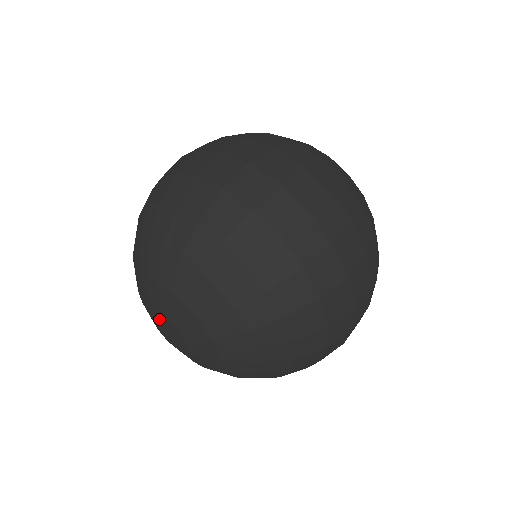
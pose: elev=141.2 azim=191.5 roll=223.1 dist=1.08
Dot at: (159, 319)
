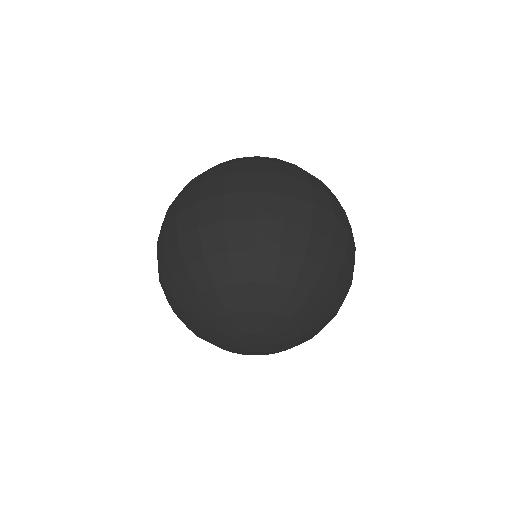
Dot at: (247, 338)
